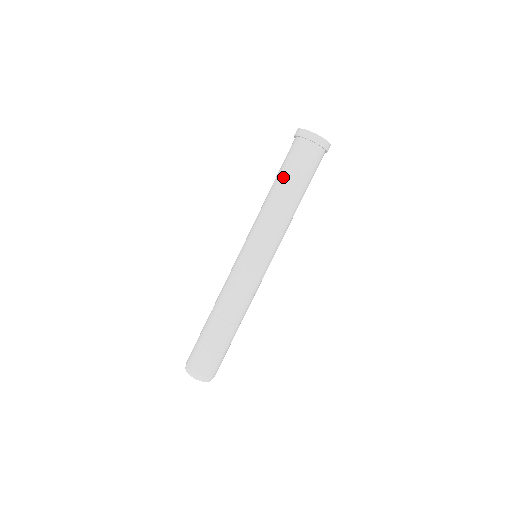
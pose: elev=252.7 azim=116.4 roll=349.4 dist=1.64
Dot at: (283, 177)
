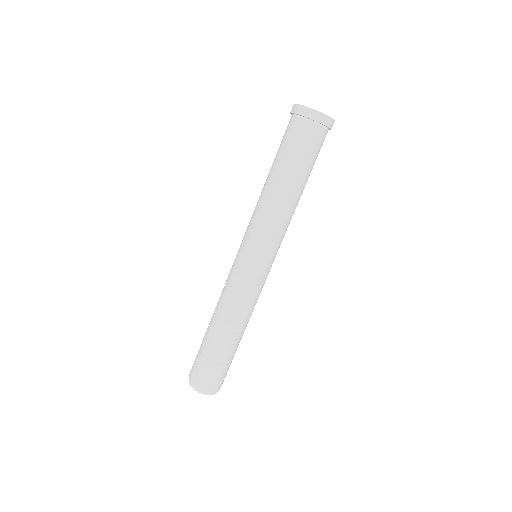
Dot at: (275, 162)
